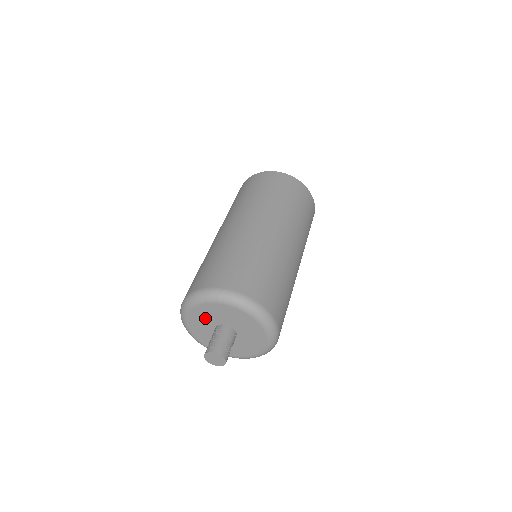
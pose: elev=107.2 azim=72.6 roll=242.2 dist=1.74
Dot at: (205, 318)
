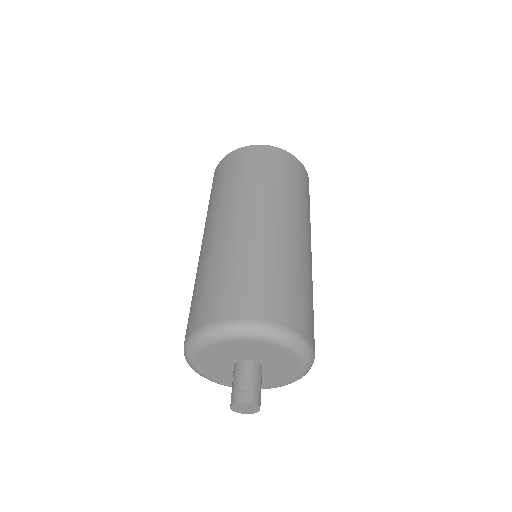
Dot at: (218, 358)
